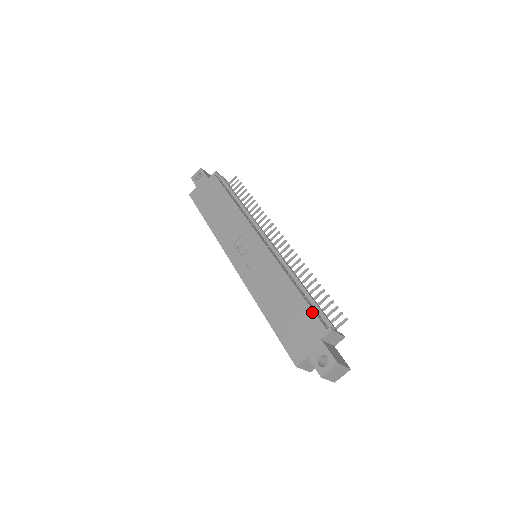
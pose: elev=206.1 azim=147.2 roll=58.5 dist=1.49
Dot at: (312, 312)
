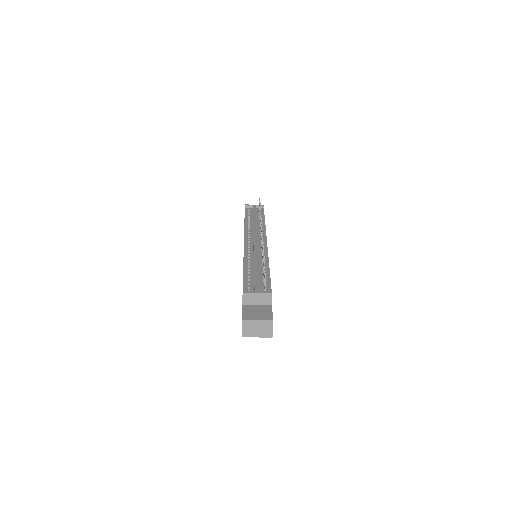
Dot at: occluded
